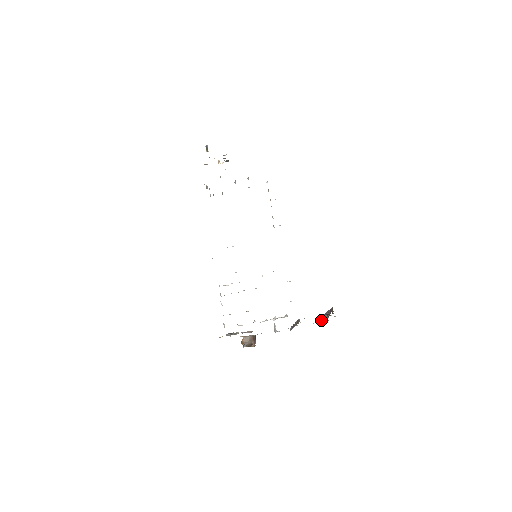
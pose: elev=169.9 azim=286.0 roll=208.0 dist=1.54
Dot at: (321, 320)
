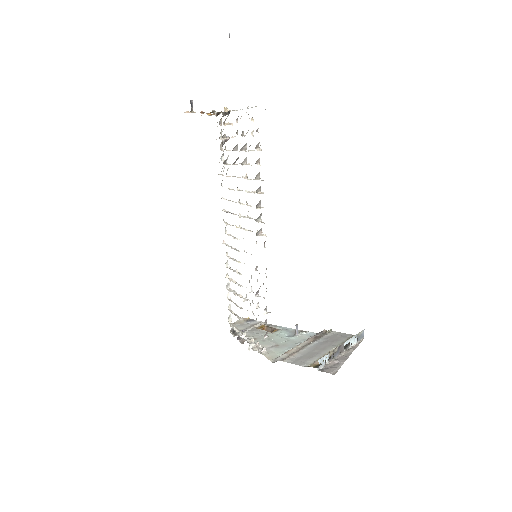
Dot at: occluded
